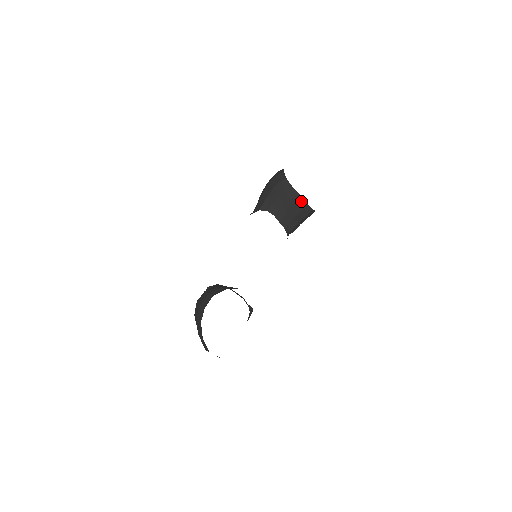
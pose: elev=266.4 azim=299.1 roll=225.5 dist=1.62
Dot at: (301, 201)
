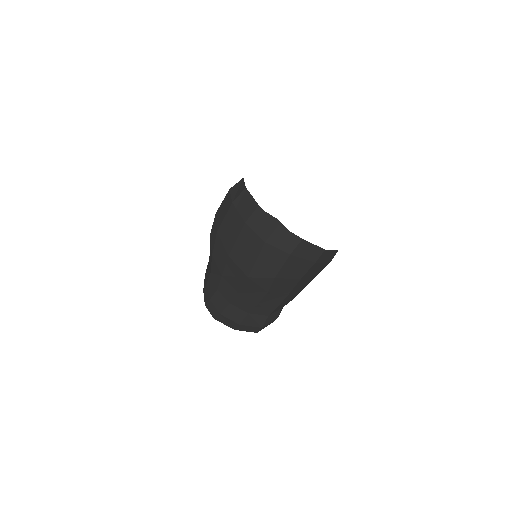
Dot at: occluded
